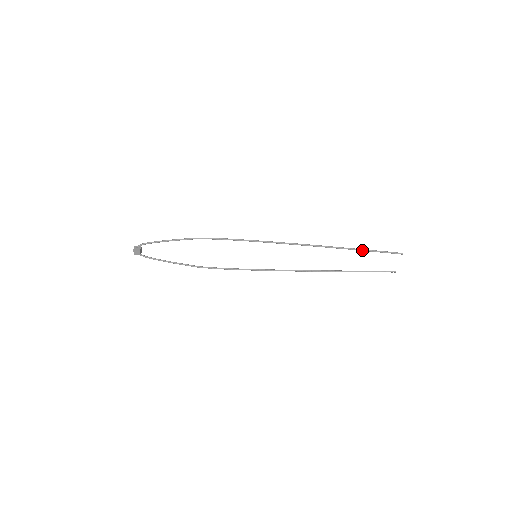
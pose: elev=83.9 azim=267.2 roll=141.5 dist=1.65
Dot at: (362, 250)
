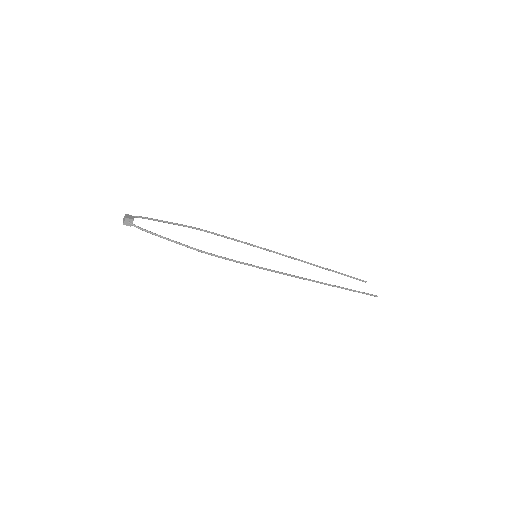
Dot at: (349, 290)
